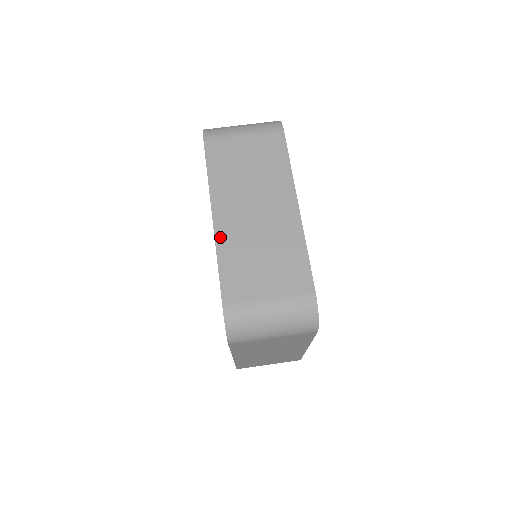
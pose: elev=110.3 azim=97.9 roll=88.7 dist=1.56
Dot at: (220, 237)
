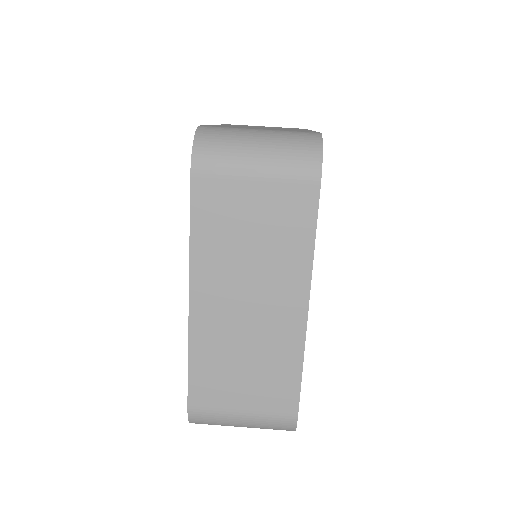
Dot at: (195, 330)
